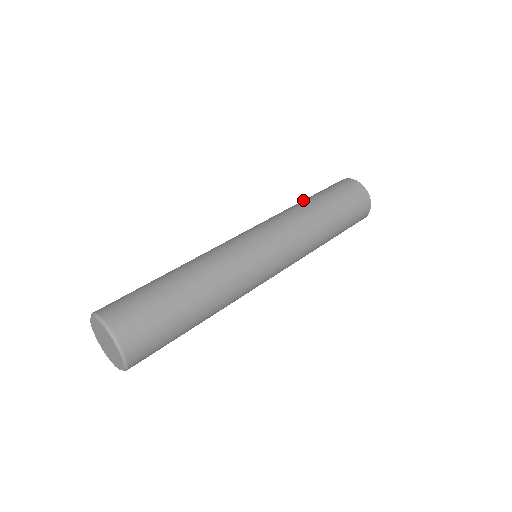
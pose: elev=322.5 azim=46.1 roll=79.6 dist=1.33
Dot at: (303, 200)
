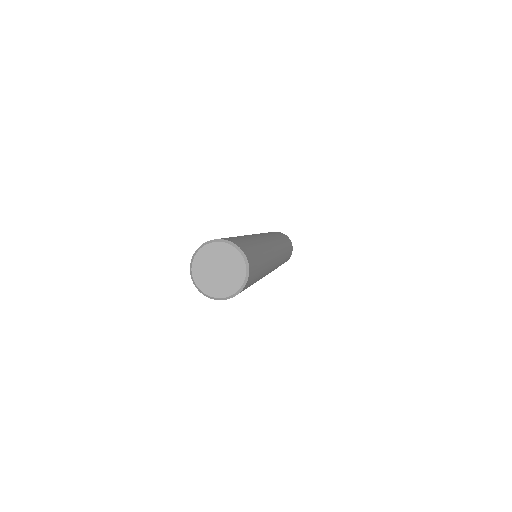
Dot at: occluded
